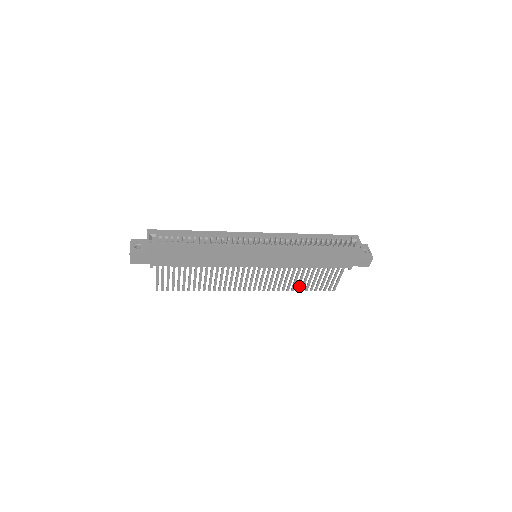
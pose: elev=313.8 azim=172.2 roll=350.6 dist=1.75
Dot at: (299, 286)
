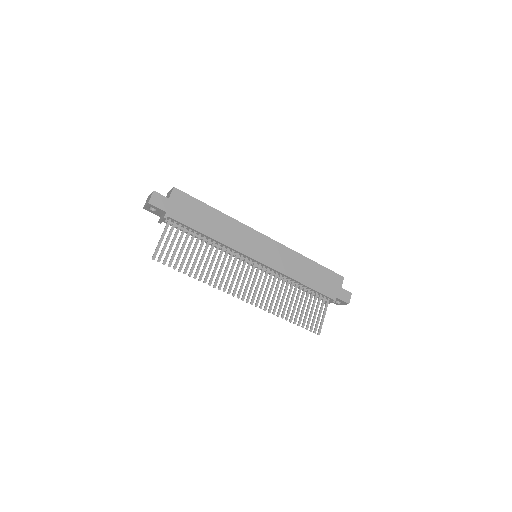
Dot at: (289, 313)
